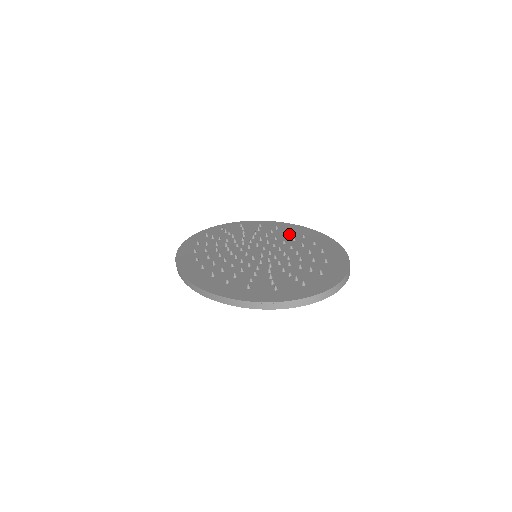
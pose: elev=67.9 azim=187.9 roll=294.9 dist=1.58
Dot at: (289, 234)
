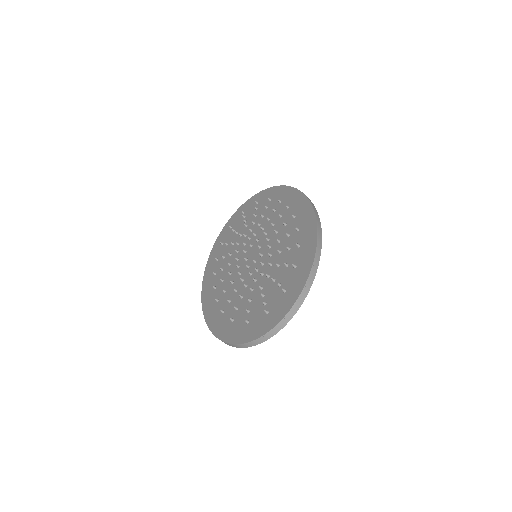
Dot at: (285, 212)
